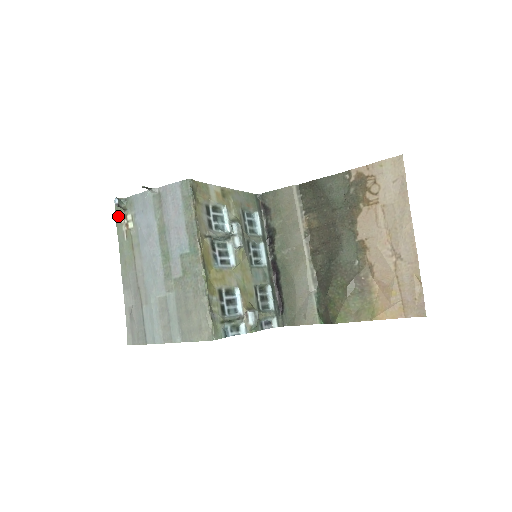
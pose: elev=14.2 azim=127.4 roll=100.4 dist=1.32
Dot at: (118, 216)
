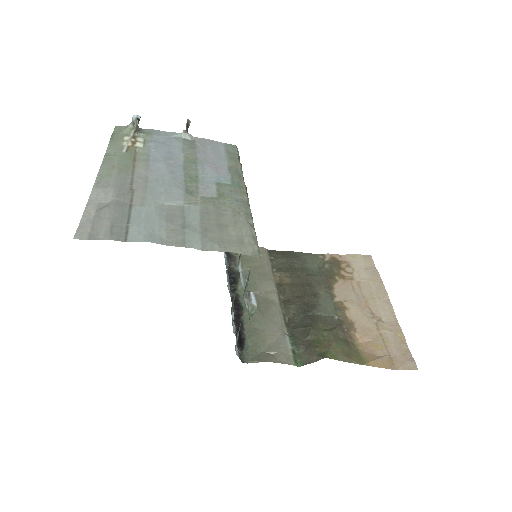
Dot at: (119, 134)
